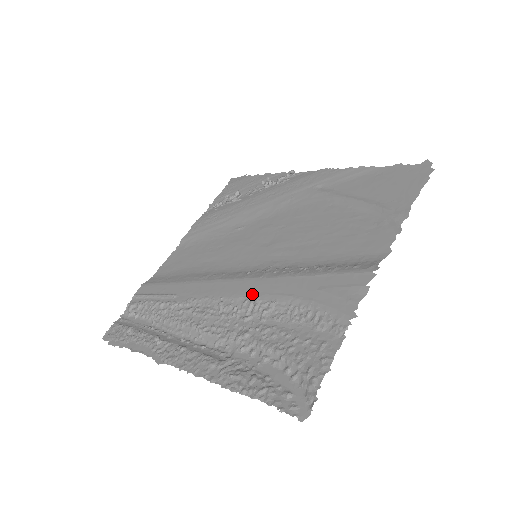
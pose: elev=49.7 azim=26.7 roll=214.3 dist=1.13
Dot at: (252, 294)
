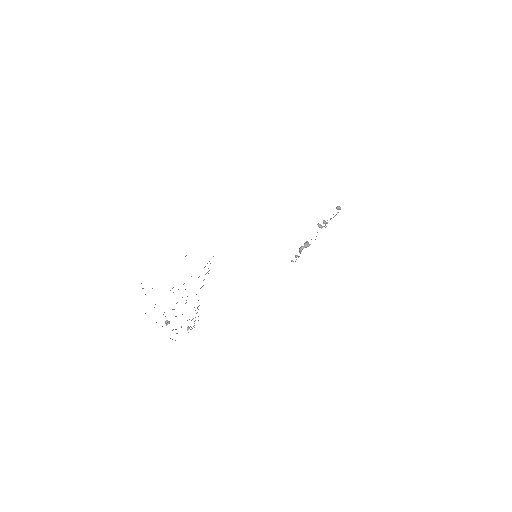
Dot at: occluded
